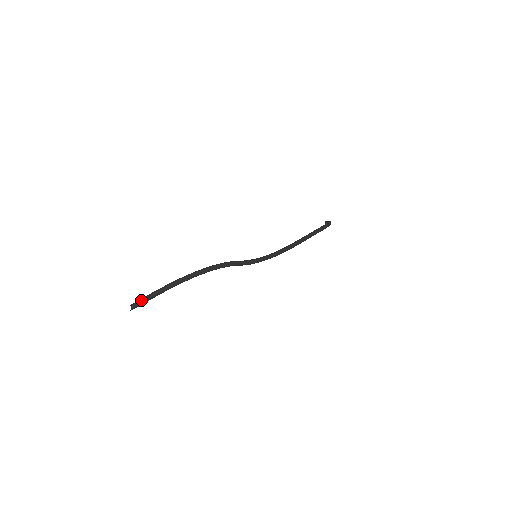
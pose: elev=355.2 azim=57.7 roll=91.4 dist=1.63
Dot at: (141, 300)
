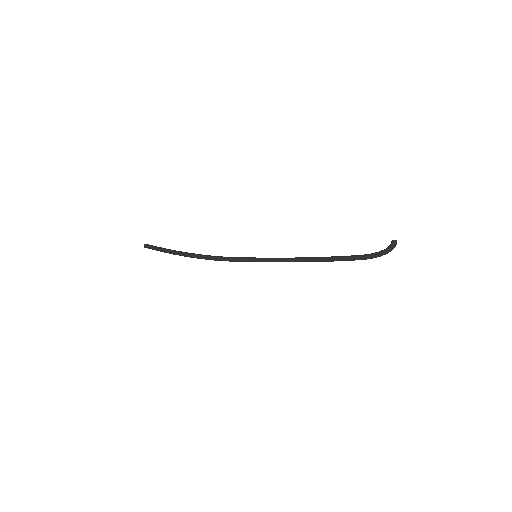
Dot at: occluded
